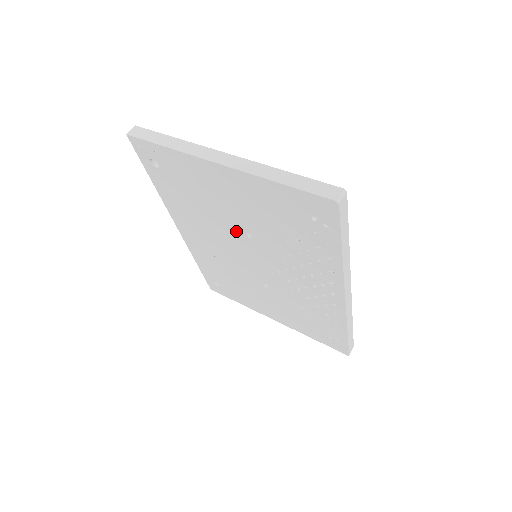
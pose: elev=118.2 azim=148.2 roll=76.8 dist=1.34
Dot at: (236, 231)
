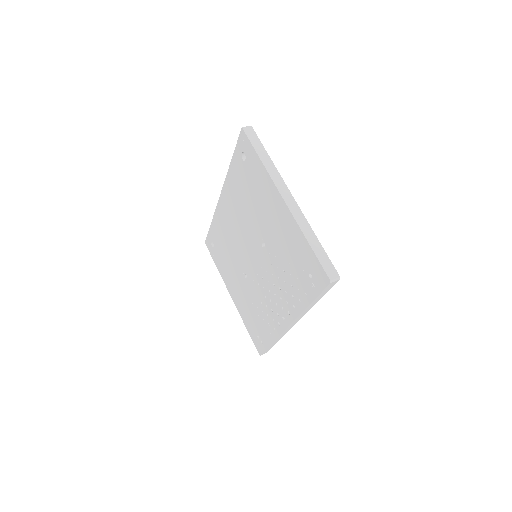
Dot at: (258, 235)
